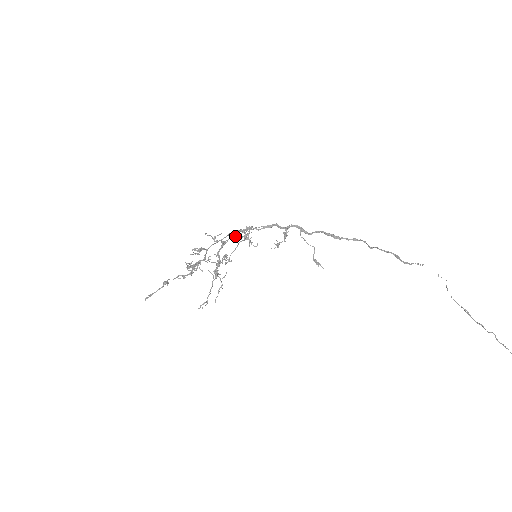
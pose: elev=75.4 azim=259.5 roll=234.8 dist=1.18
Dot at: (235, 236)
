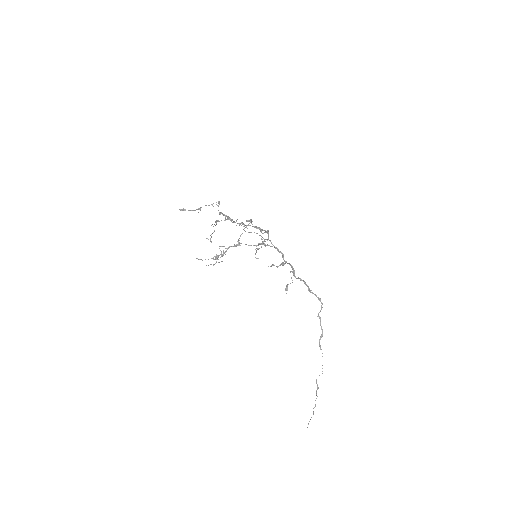
Dot at: (248, 245)
